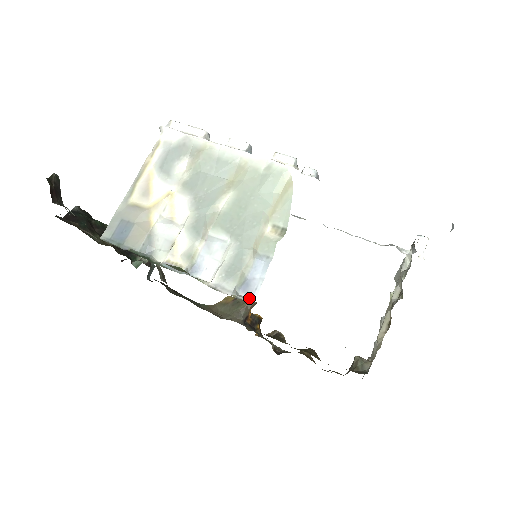
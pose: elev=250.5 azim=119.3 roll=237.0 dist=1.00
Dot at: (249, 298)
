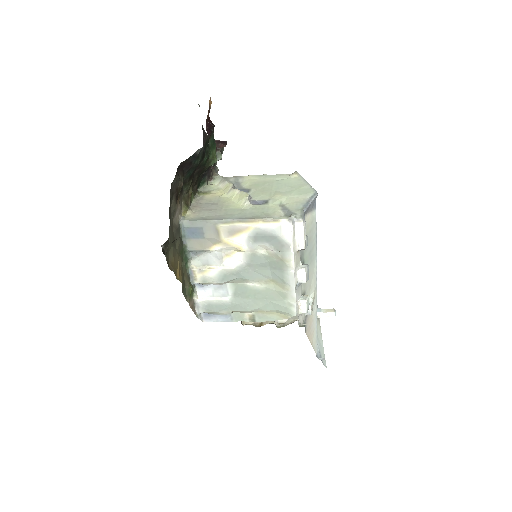
Dot at: (203, 319)
